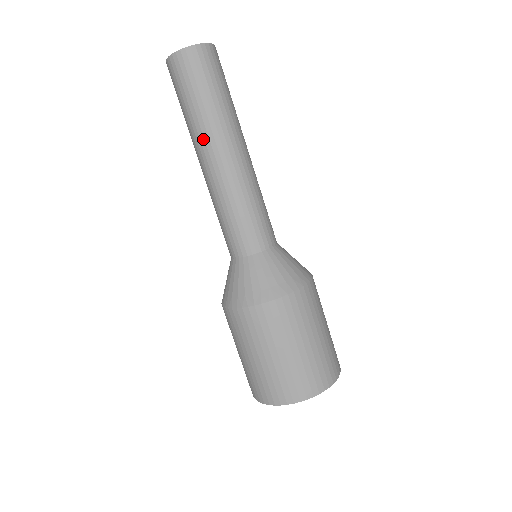
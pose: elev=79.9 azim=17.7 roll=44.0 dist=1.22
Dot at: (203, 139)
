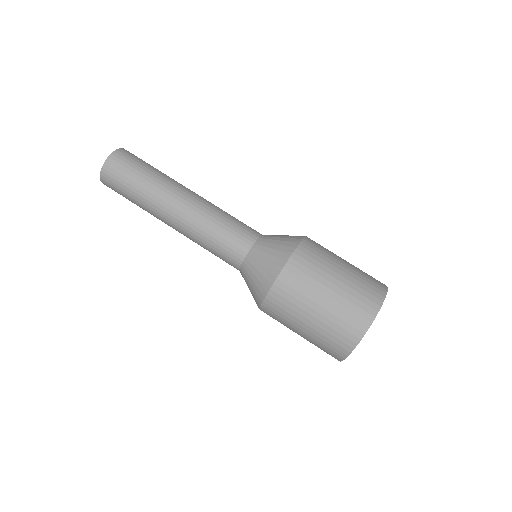
Dot at: (167, 190)
